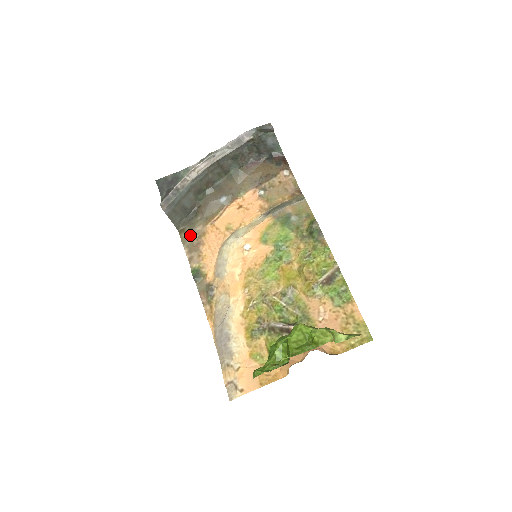
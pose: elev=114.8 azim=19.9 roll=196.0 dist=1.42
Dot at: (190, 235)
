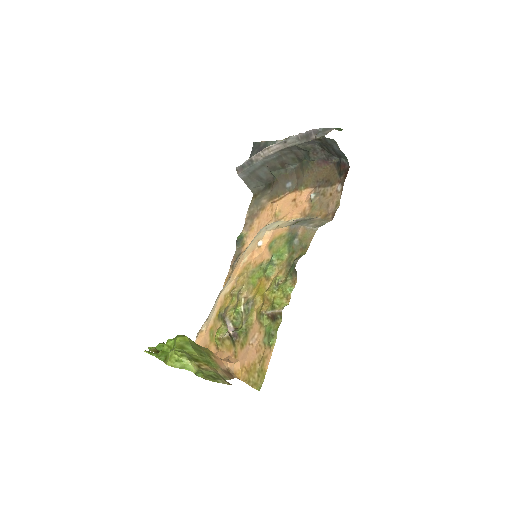
Dot at: (256, 203)
